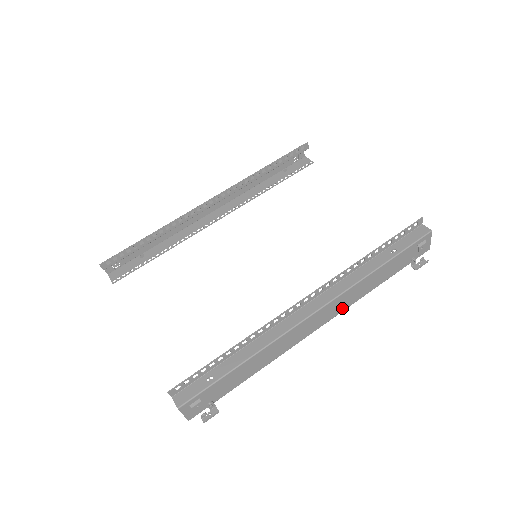
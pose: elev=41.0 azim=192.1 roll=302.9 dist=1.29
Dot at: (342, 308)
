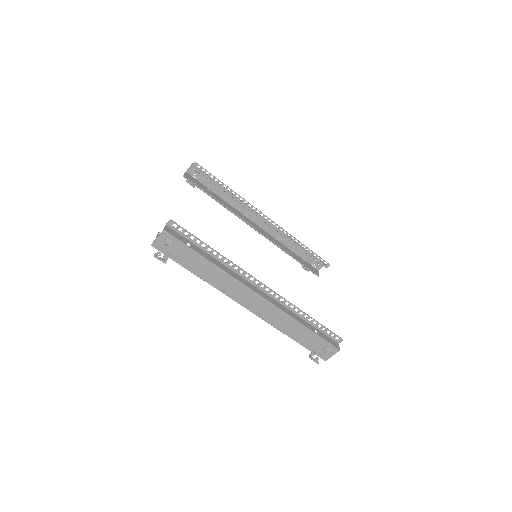
Dot at: (265, 317)
